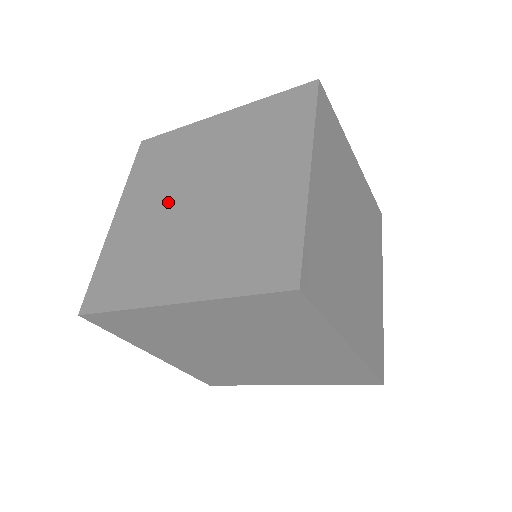
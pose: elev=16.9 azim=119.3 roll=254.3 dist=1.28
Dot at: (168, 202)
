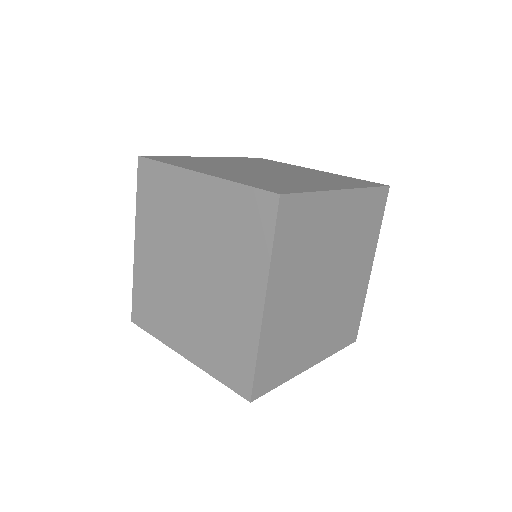
Dot at: occluded
